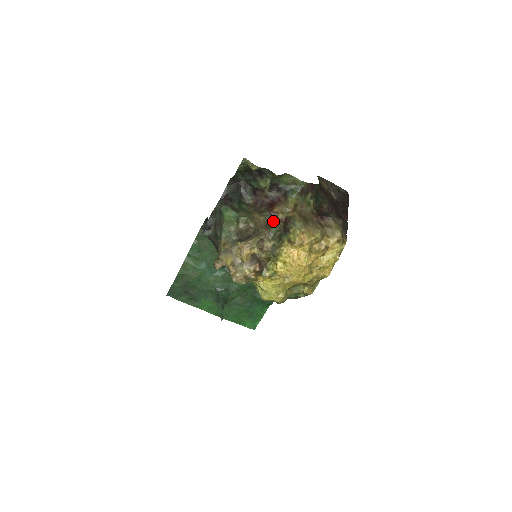
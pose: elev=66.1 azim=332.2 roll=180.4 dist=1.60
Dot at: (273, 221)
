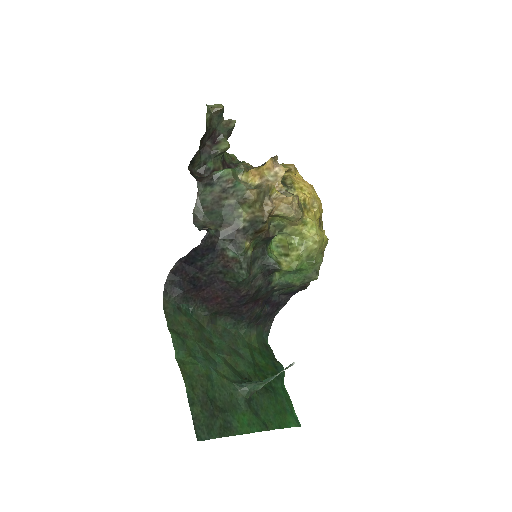
Dot at: occluded
